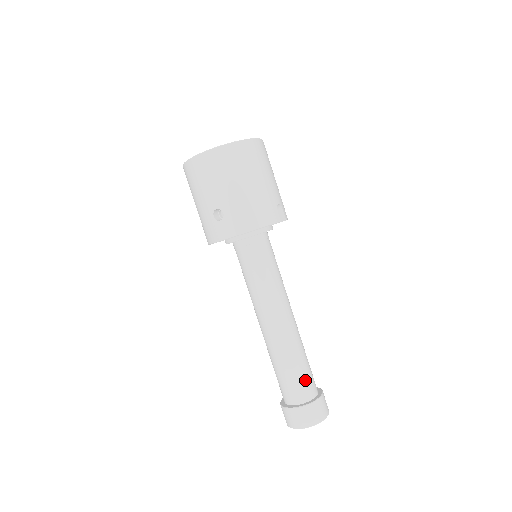
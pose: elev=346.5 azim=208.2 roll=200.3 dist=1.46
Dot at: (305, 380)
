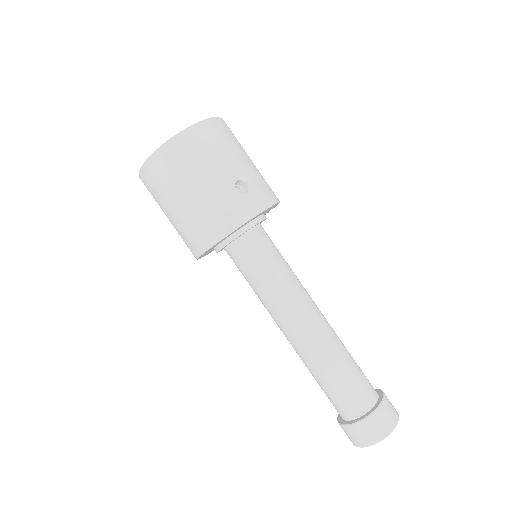
Dot at: (363, 373)
